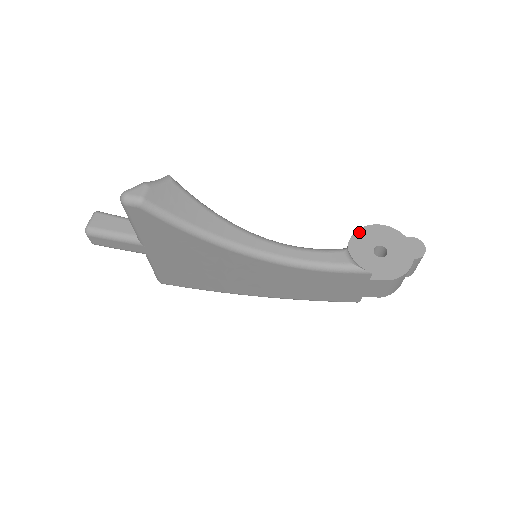
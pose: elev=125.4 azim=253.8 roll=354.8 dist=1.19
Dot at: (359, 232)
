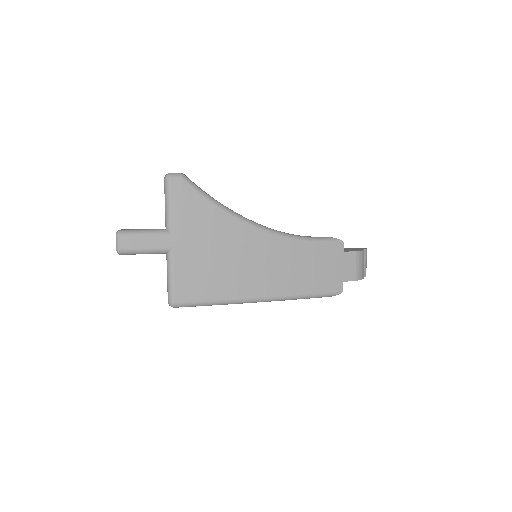
Dot at: occluded
